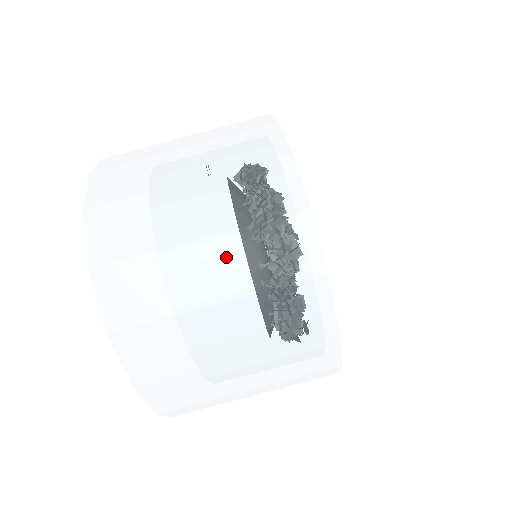
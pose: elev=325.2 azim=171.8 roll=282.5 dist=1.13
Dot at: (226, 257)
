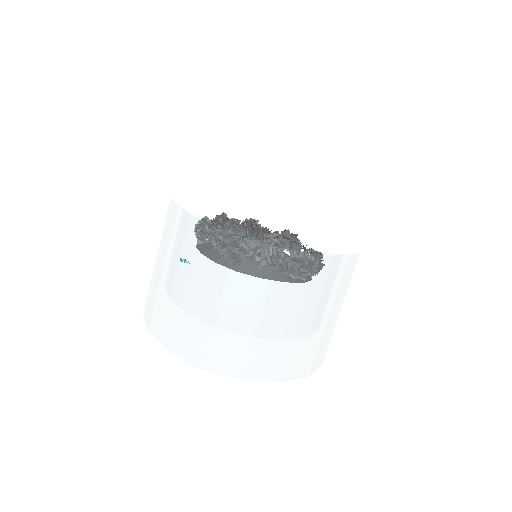
Dot at: (237, 295)
